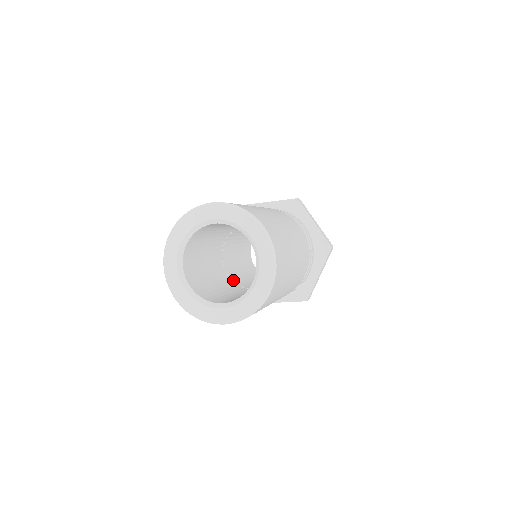
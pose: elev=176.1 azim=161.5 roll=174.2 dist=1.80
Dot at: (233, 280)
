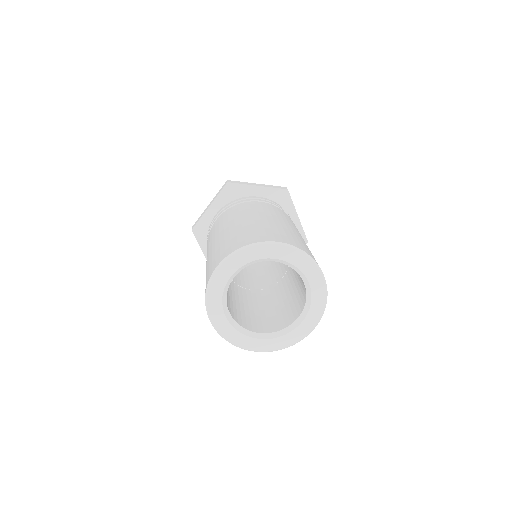
Dot at: occluded
